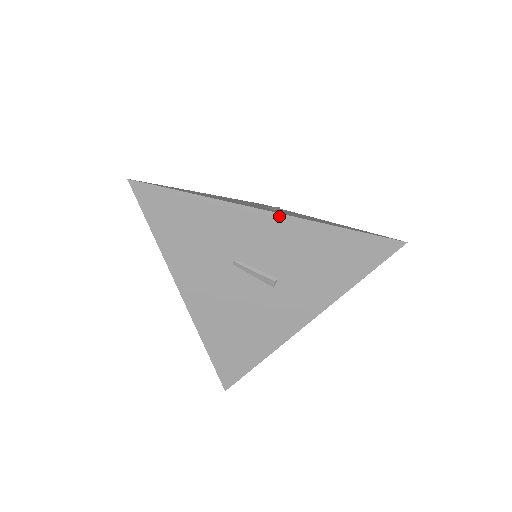
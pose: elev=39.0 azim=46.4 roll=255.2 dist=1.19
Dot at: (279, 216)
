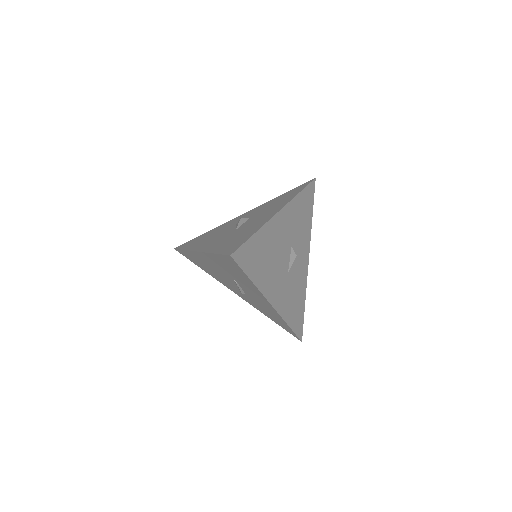
Dot at: (273, 308)
